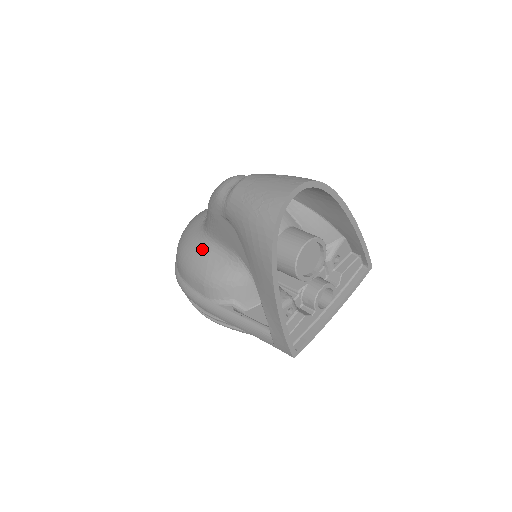
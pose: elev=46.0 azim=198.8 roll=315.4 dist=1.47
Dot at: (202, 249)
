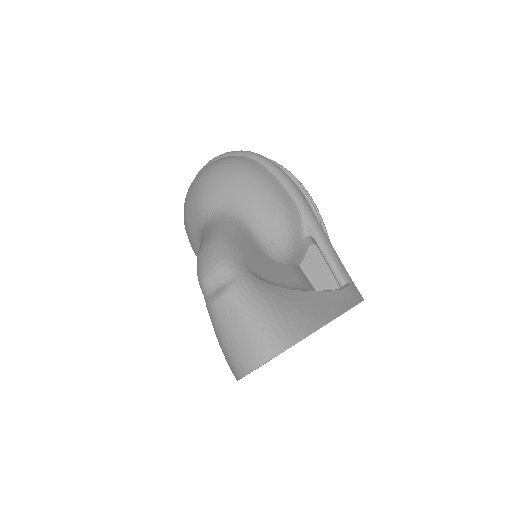
Dot at: occluded
